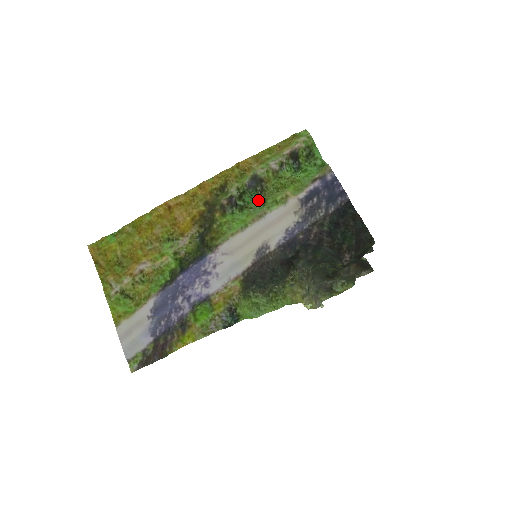
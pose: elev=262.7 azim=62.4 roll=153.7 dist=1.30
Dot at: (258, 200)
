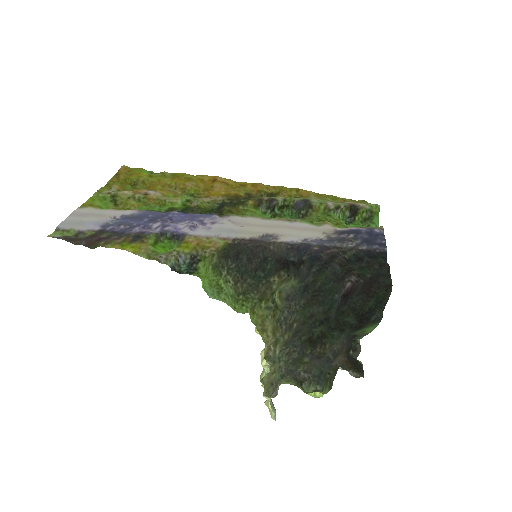
Dot at: occluded
